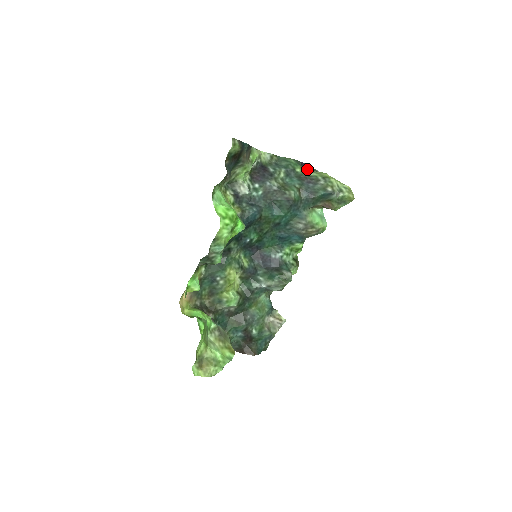
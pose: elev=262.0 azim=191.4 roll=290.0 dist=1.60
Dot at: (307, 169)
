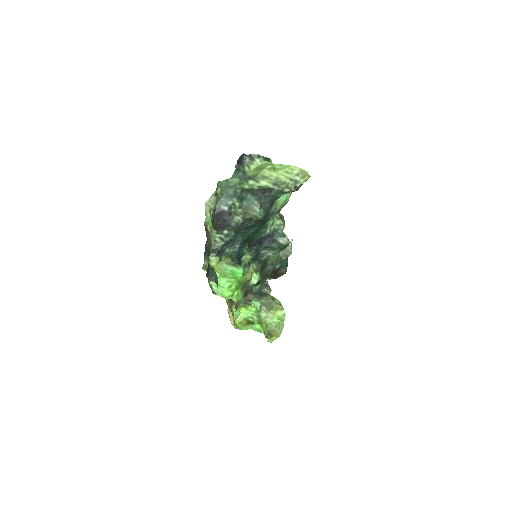
Dot at: (245, 159)
